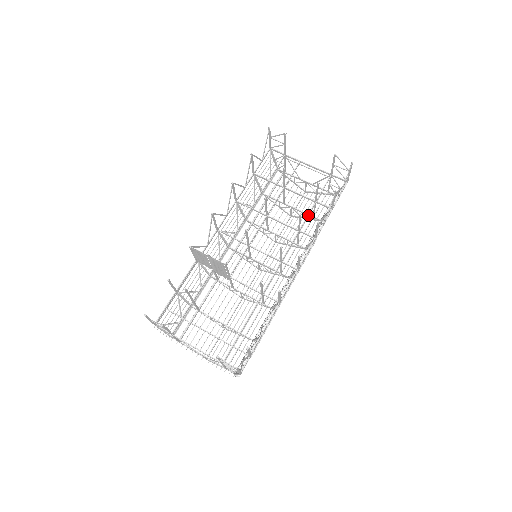
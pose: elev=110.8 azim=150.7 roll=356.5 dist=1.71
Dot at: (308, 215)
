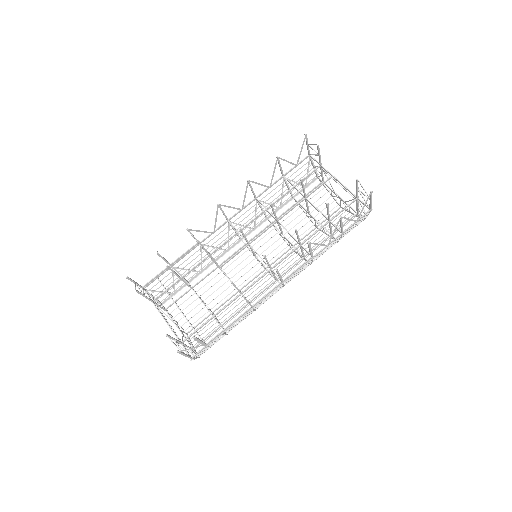
Dot at: (316, 232)
